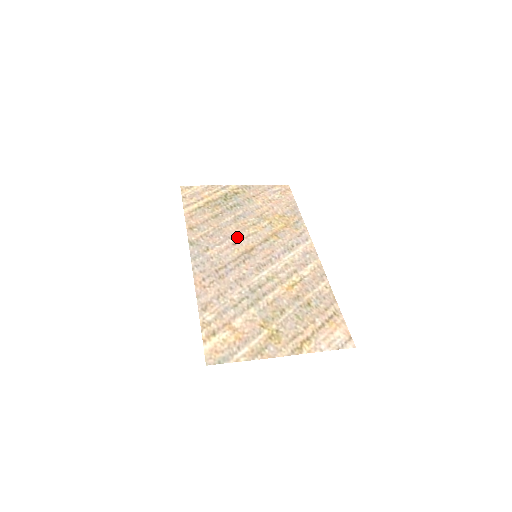
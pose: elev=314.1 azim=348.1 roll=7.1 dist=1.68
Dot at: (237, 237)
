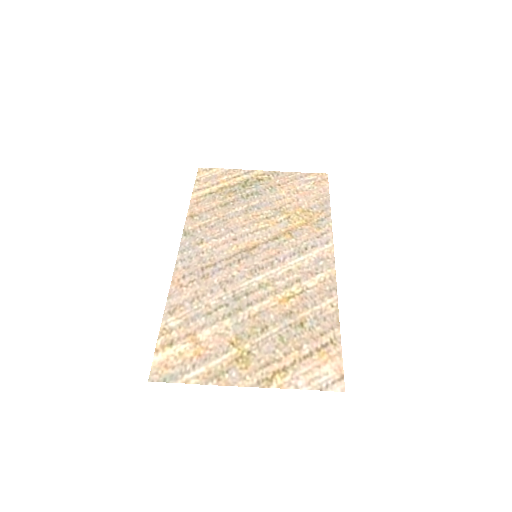
Dot at: (241, 231)
